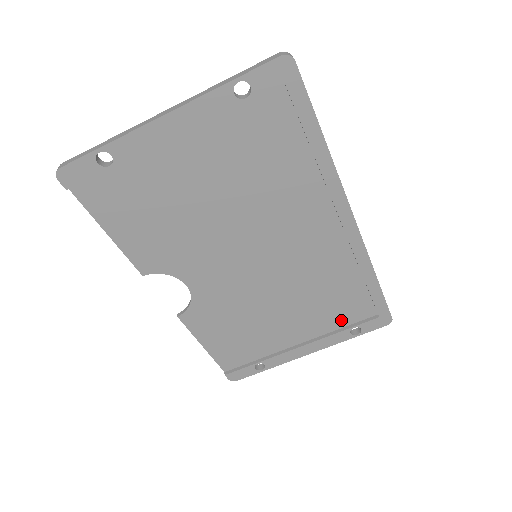
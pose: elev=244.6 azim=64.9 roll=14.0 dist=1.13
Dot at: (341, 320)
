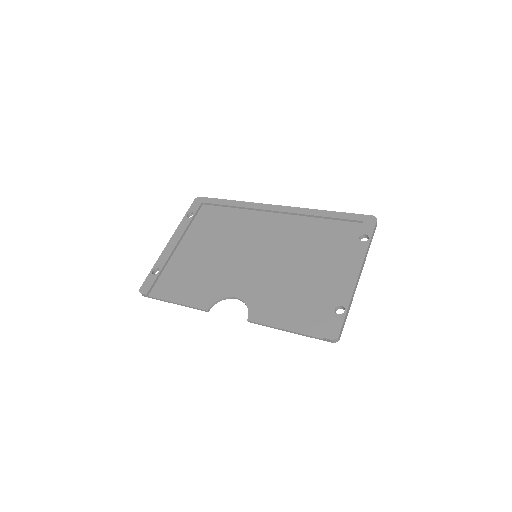
Dot at: (348, 243)
